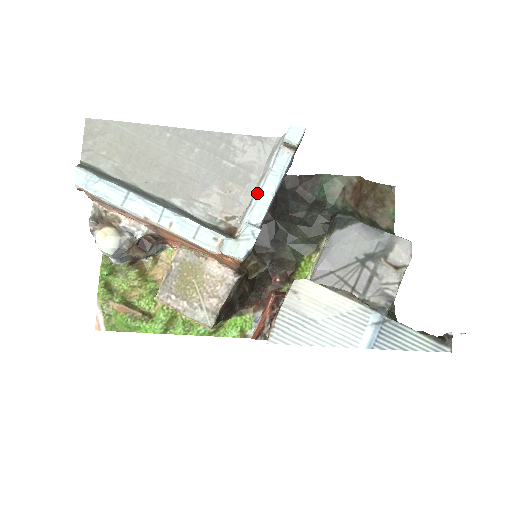
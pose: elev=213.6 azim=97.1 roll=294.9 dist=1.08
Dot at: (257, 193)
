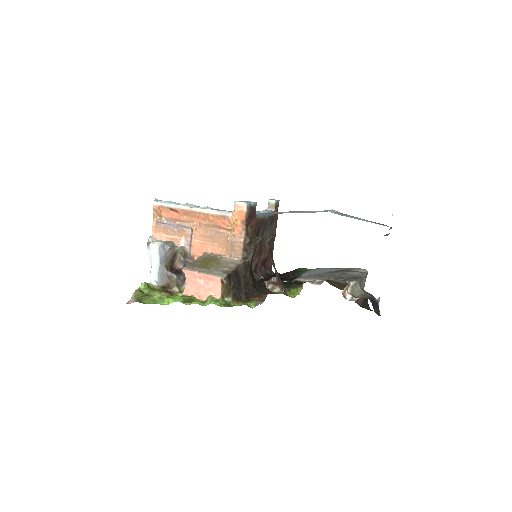
Dot at: occluded
